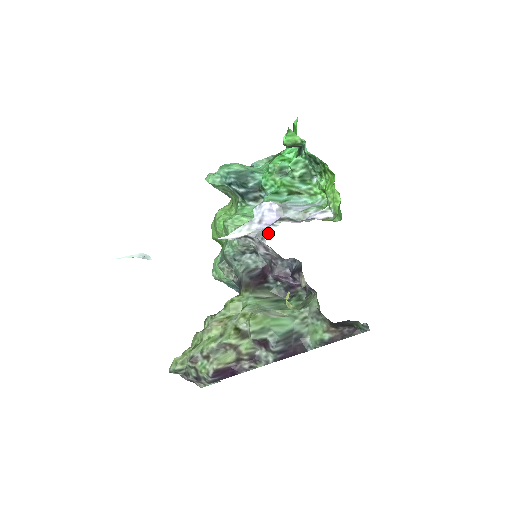
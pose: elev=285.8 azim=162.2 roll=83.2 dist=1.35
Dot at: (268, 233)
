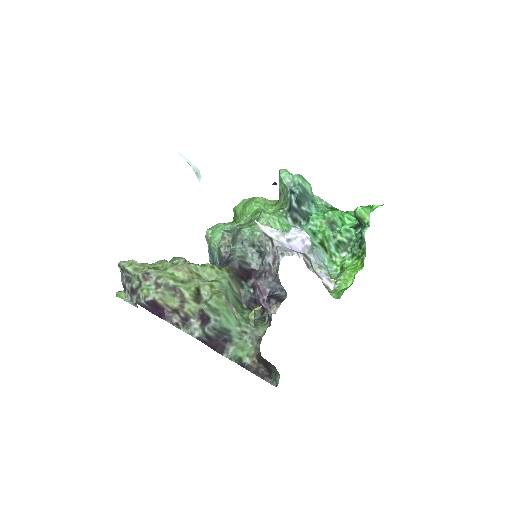
Dot at: (290, 255)
